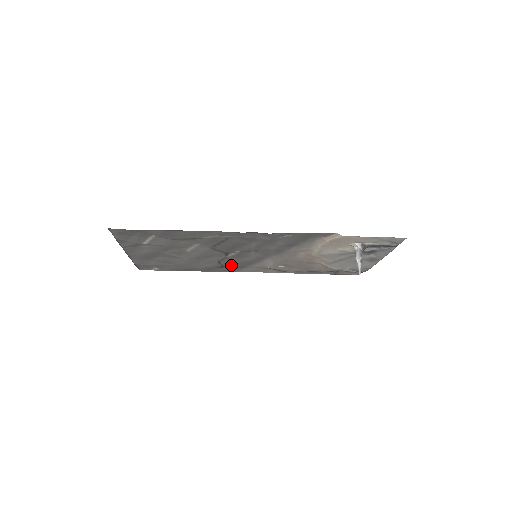
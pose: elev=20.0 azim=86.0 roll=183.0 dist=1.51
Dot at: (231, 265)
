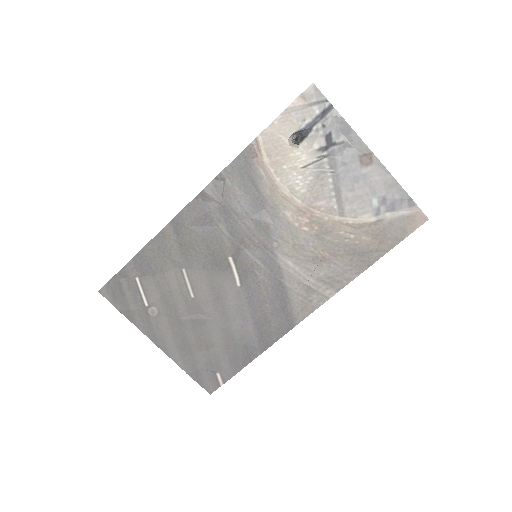
Dot at: (268, 306)
